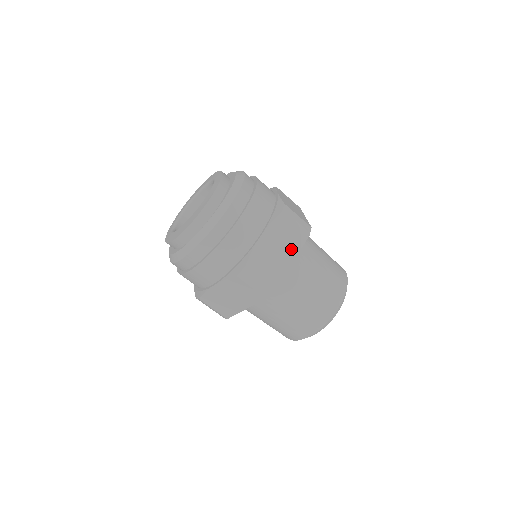
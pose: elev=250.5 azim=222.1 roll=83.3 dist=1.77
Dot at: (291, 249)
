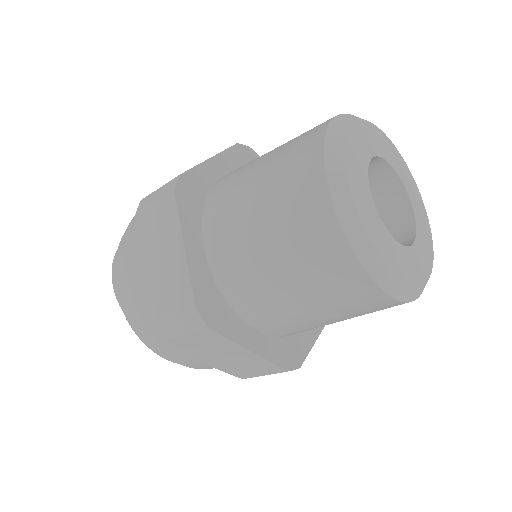
Dot at: occluded
